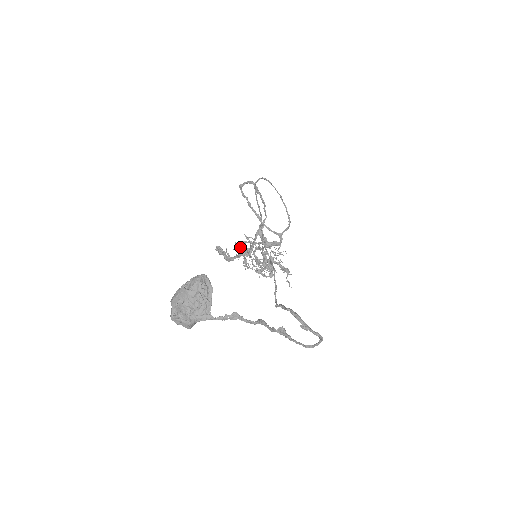
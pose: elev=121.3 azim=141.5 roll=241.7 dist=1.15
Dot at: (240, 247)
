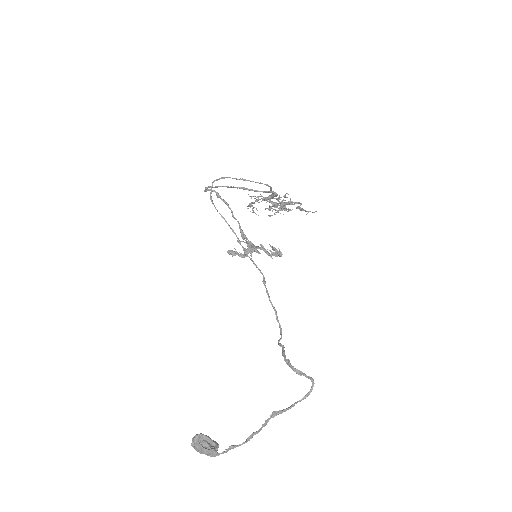
Dot at: occluded
